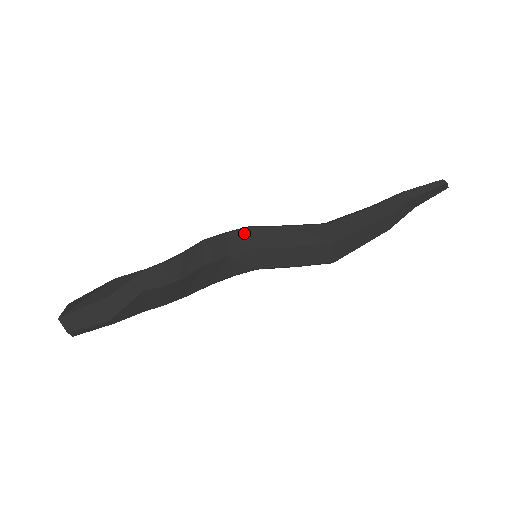
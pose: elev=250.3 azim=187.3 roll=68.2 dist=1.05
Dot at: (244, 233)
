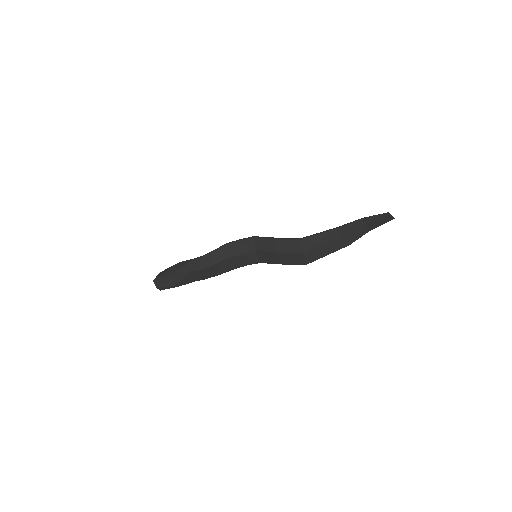
Dot at: (250, 241)
